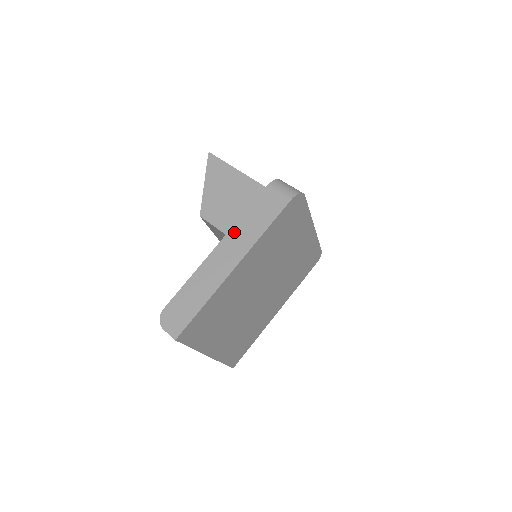
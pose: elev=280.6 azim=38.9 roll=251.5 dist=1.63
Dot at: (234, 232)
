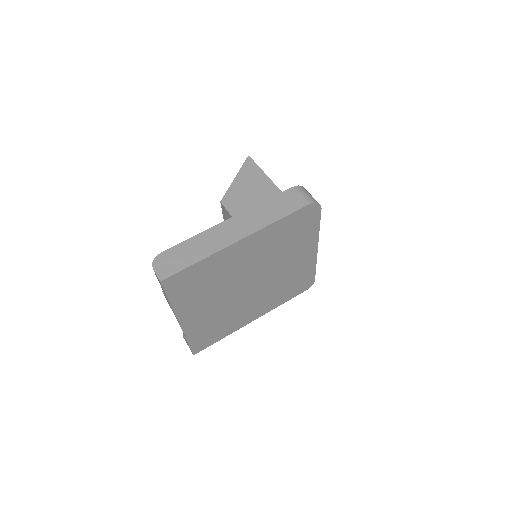
Dot at: (249, 213)
